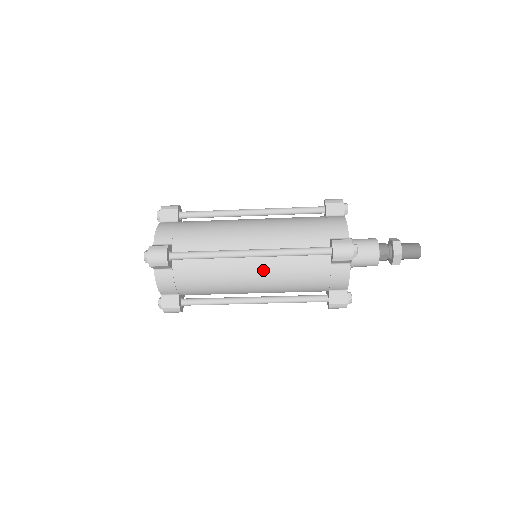
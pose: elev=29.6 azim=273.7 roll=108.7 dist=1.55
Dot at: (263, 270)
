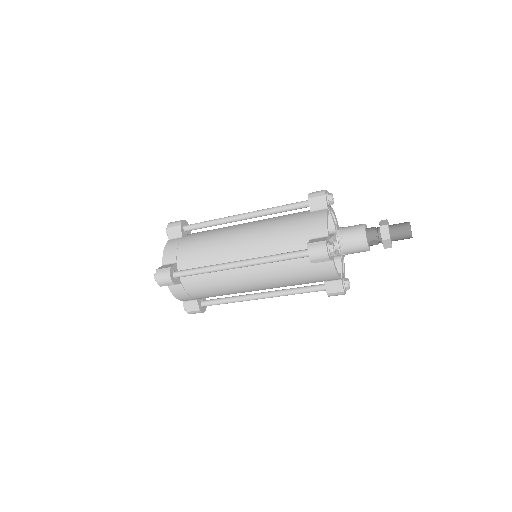
Dot at: (256, 275)
